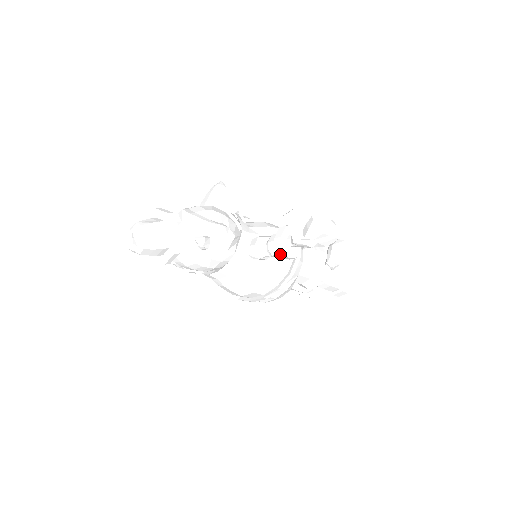
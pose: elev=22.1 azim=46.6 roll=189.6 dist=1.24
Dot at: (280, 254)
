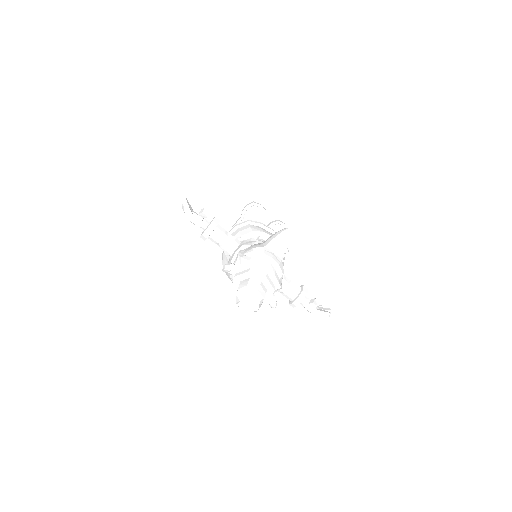
Dot at: (292, 305)
